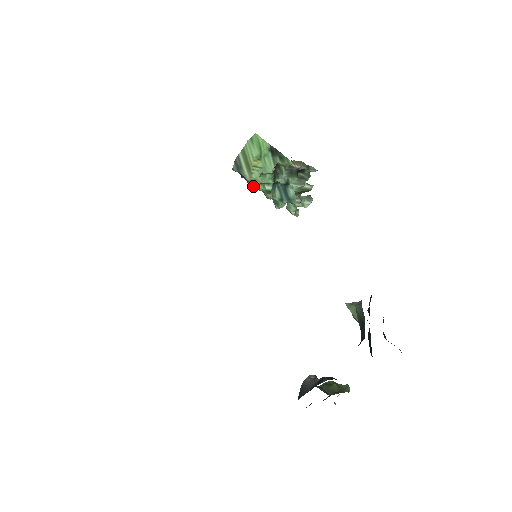
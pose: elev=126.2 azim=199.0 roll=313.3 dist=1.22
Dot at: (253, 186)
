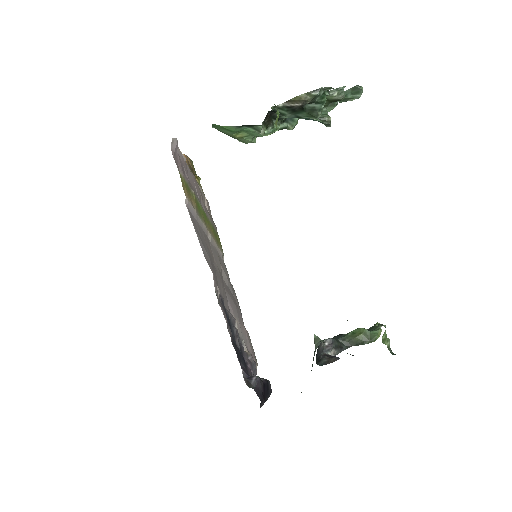
Dot at: occluded
